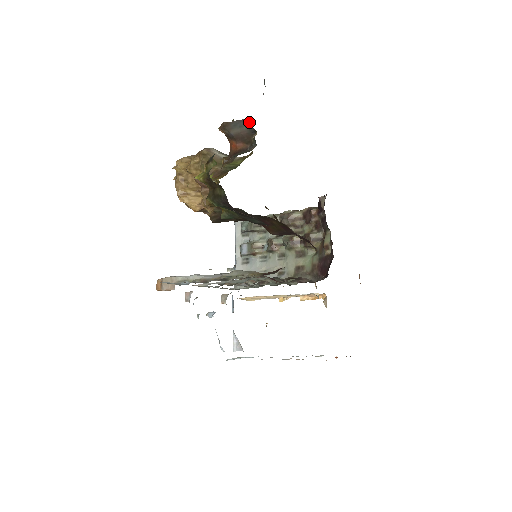
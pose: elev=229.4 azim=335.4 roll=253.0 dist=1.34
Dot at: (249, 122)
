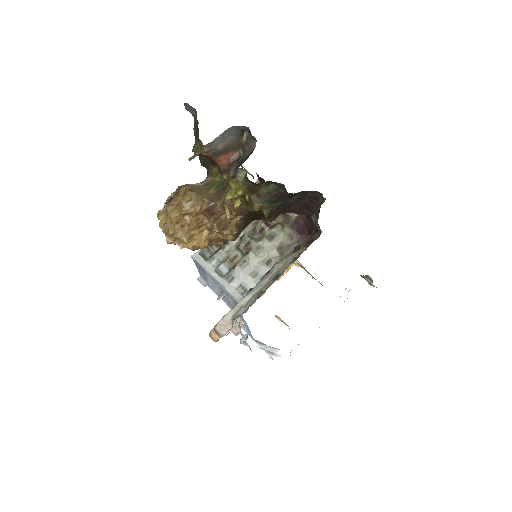
Dot at: (235, 128)
